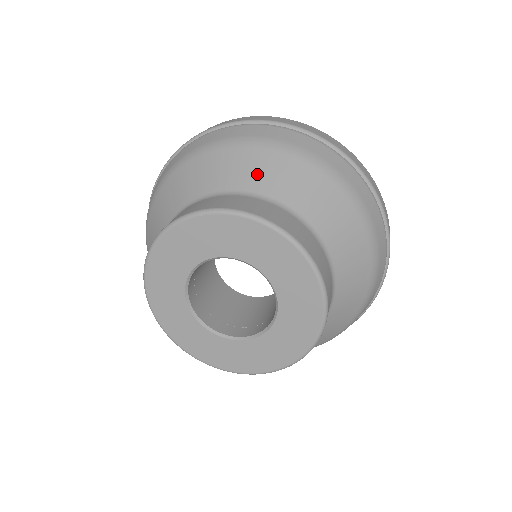
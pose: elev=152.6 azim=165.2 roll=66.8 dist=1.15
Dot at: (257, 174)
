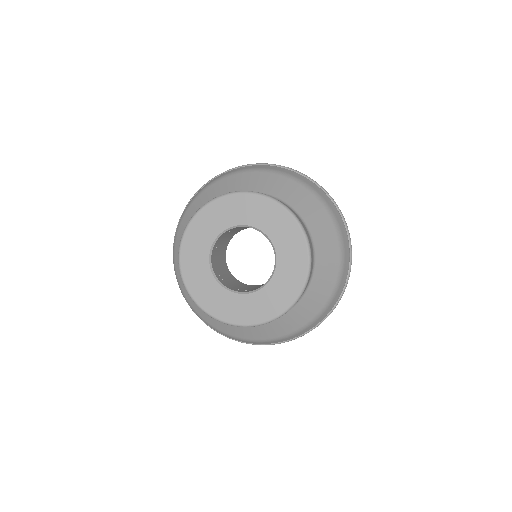
Dot at: (226, 189)
